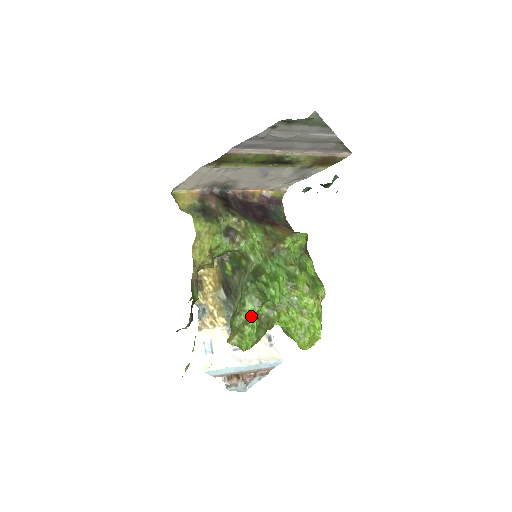
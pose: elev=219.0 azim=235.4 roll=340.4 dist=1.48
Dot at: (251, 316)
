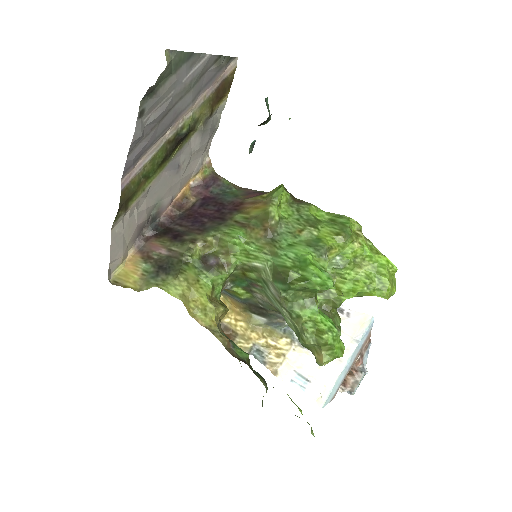
Dot at: (318, 321)
